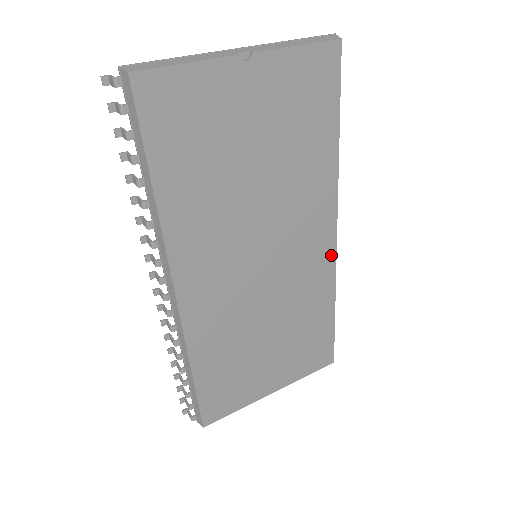
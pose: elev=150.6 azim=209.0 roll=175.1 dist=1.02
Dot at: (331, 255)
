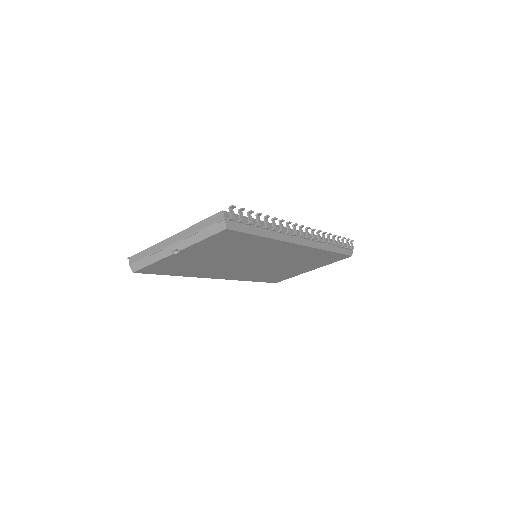
Dot at: (306, 248)
